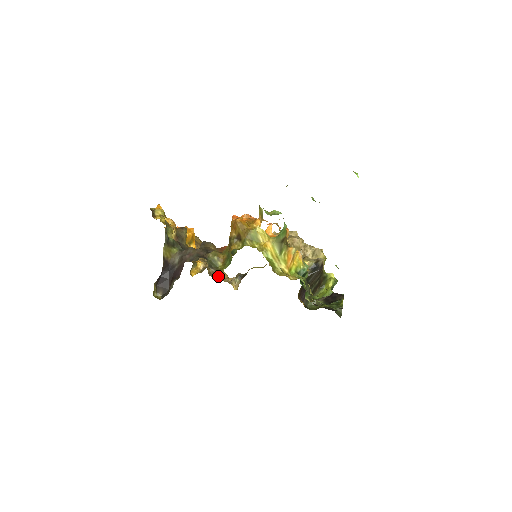
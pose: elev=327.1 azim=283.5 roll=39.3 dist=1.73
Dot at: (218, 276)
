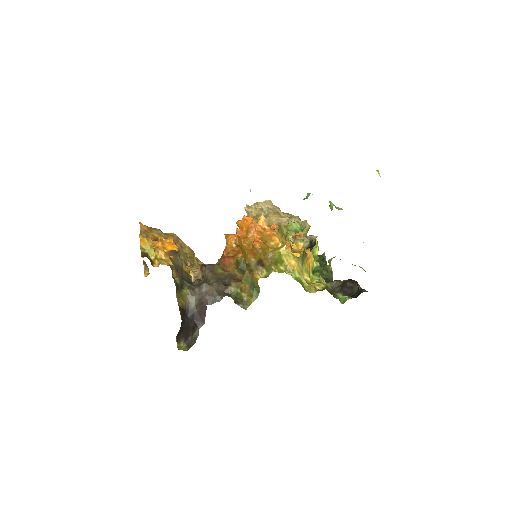
Dot at: occluded
